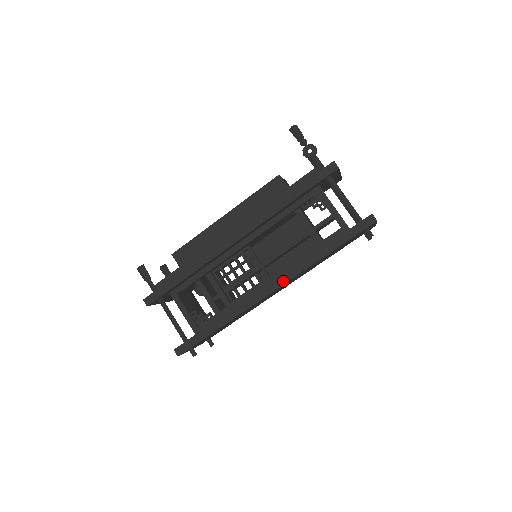
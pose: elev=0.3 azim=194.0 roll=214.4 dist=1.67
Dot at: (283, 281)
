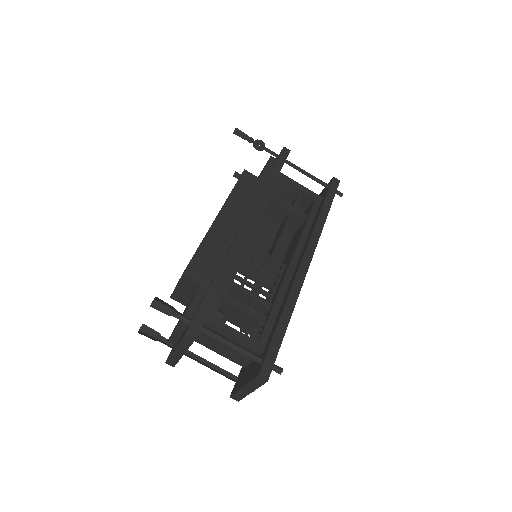
Dot at: (312, 249)
